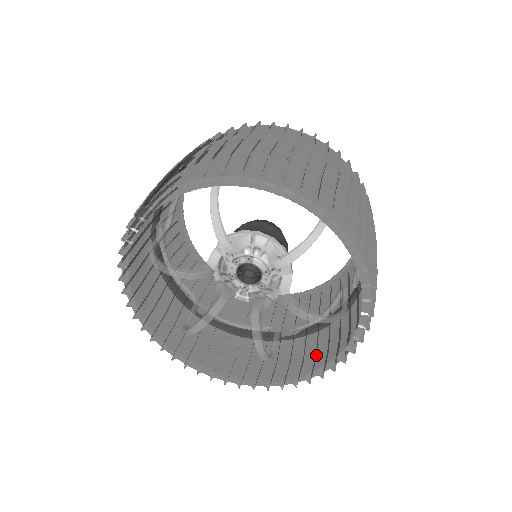
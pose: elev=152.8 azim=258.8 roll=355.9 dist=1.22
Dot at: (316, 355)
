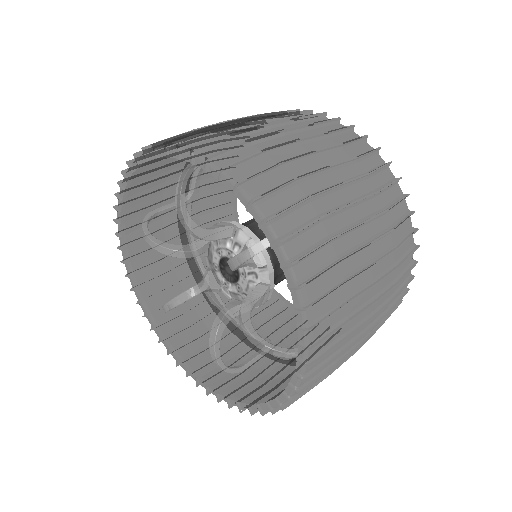
Dot at: (278, 389)
